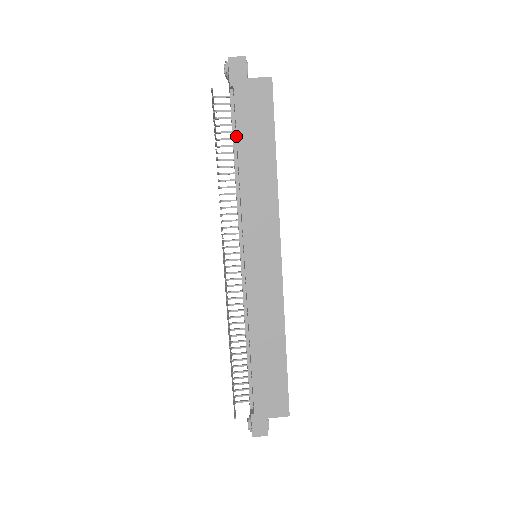
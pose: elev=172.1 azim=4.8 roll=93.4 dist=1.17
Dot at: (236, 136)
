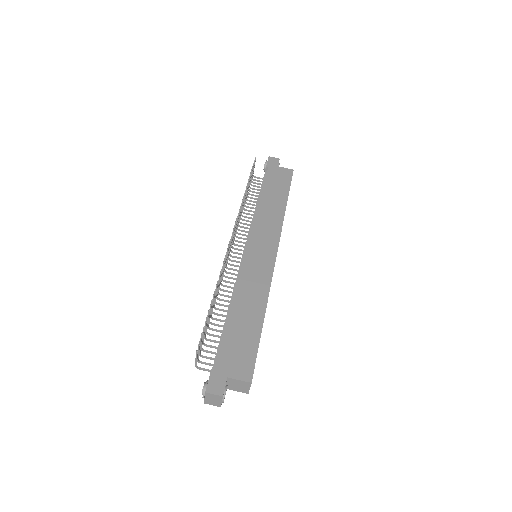
Dot at: (263, 187)
